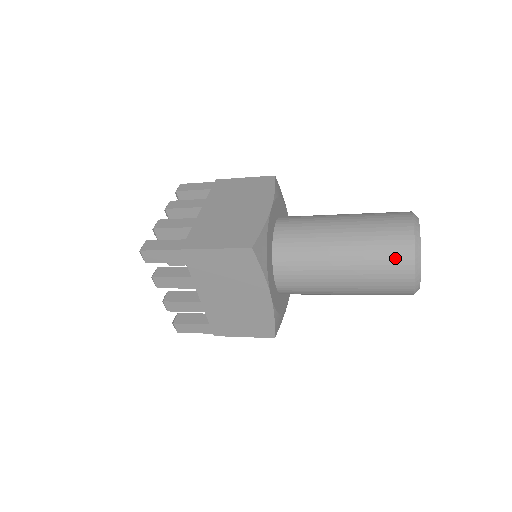
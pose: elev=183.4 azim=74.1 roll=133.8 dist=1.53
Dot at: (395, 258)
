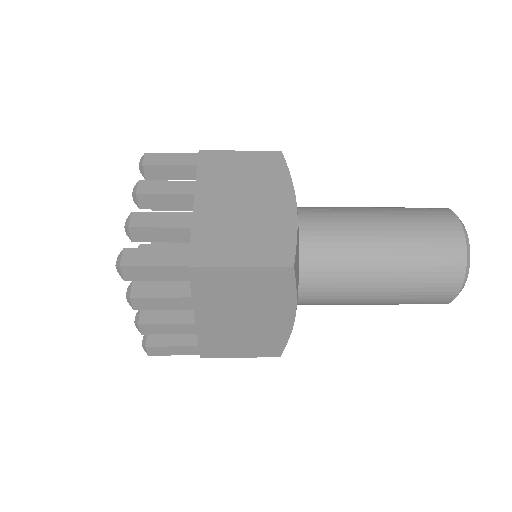
Dot at: (444, 270)
